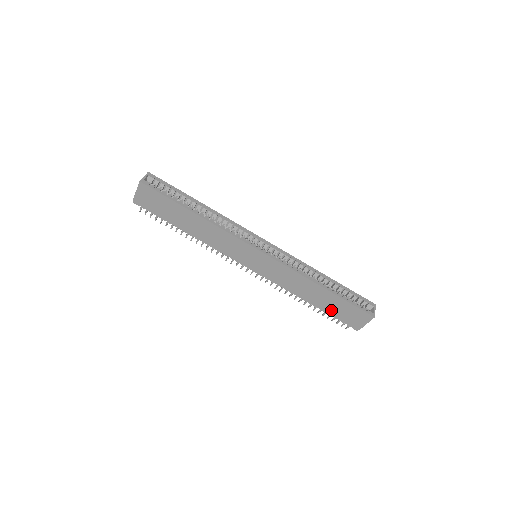
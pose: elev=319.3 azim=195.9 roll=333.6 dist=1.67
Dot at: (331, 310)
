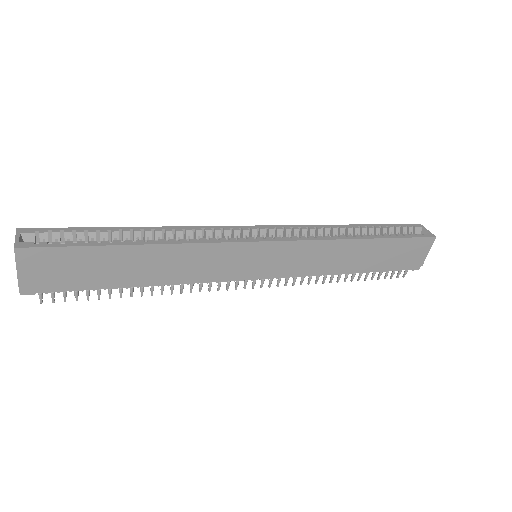
Dot at: (383, 264)
